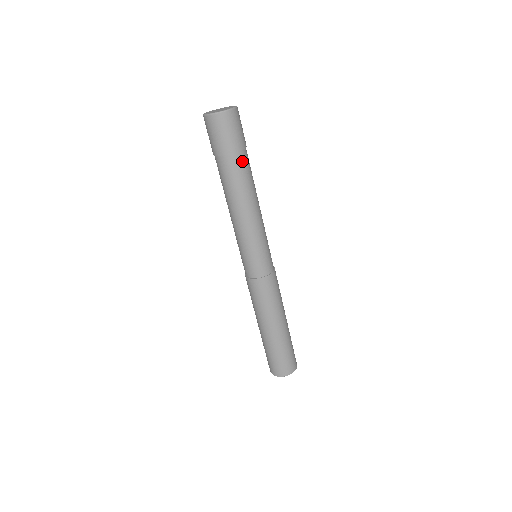
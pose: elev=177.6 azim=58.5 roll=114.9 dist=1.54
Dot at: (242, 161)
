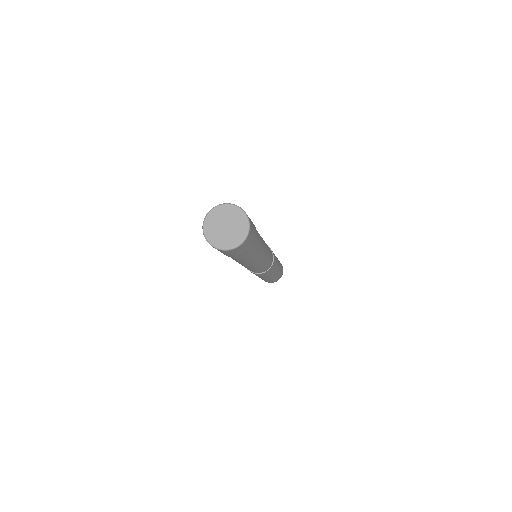
Dot at: (253, 251)
